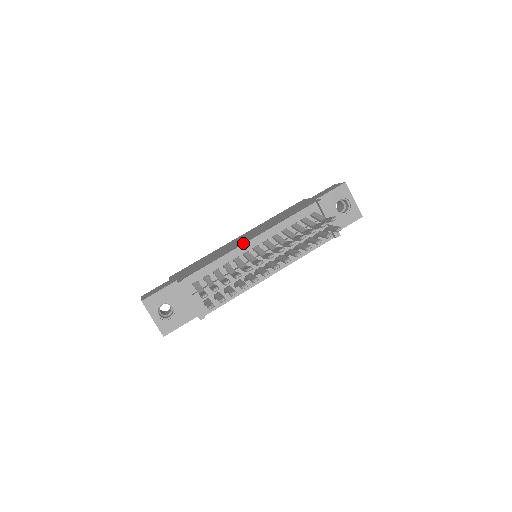
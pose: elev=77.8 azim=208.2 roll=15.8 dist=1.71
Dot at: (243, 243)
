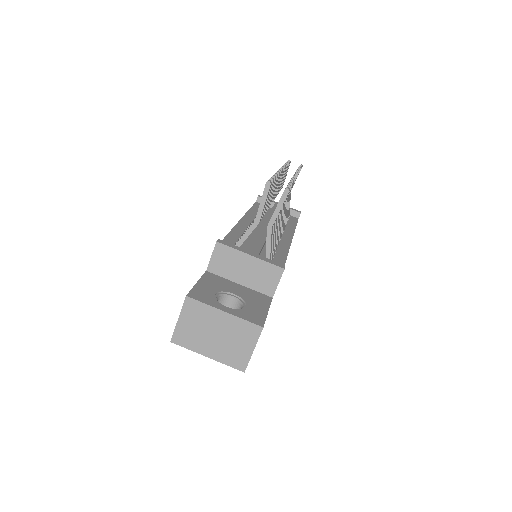
Dot at: occluded
